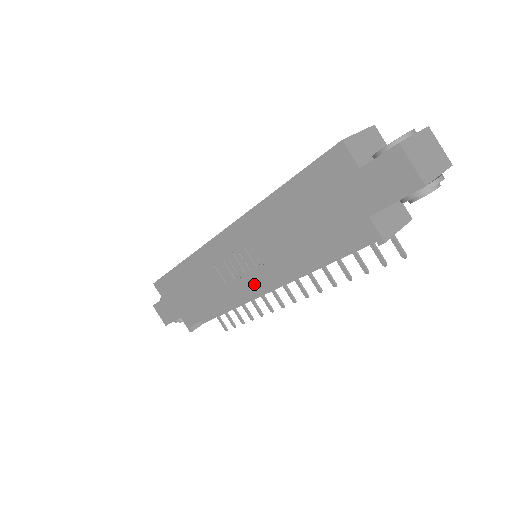
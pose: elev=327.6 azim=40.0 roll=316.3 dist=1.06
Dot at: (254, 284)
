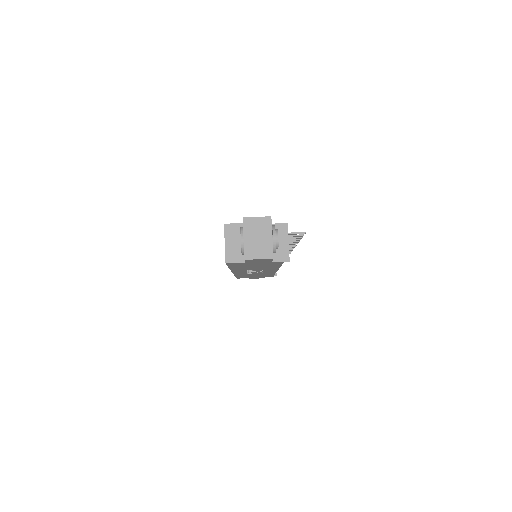
Dot at: occluded
